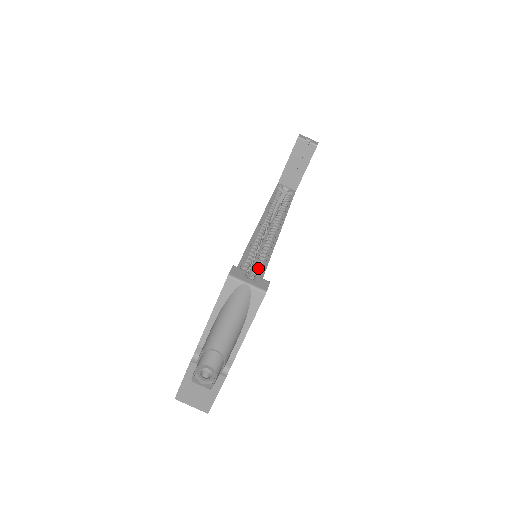
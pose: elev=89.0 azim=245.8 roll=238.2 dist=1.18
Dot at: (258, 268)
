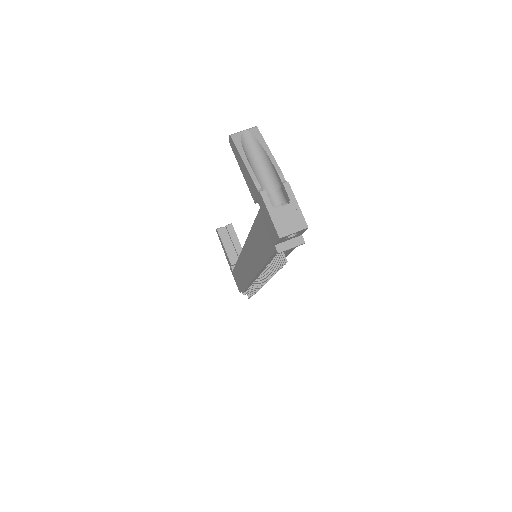
Dot at: occluded
